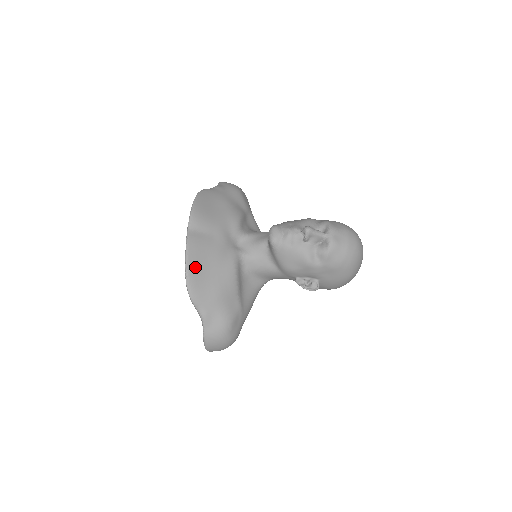
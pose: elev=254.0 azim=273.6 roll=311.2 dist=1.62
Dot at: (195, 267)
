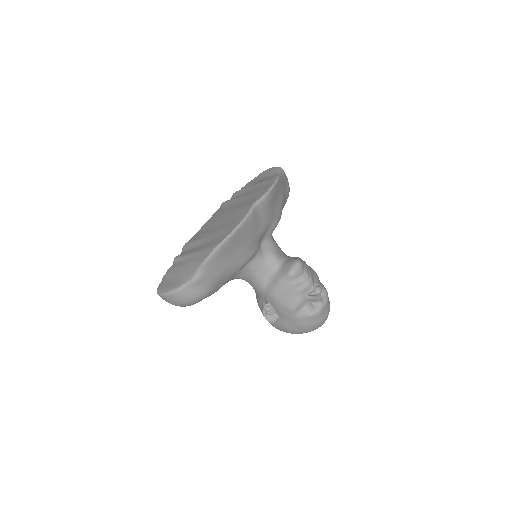
Dot at: (234, 240)
